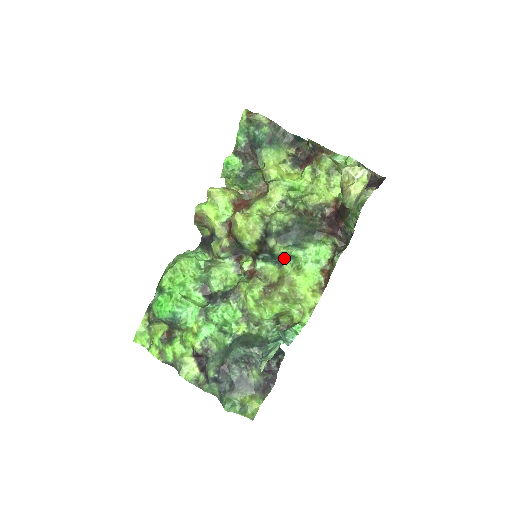
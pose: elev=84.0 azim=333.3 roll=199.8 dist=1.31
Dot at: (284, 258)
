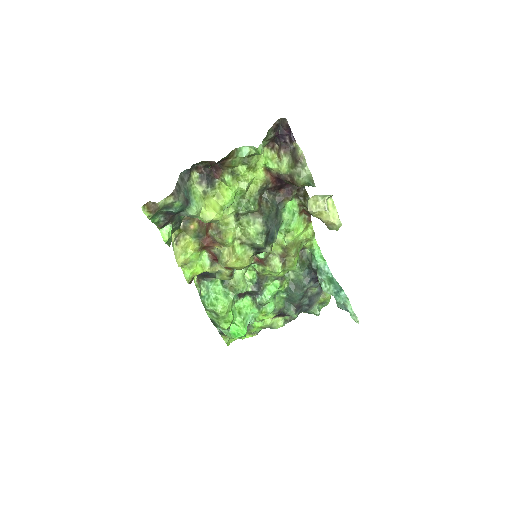
Dot at: occluded
